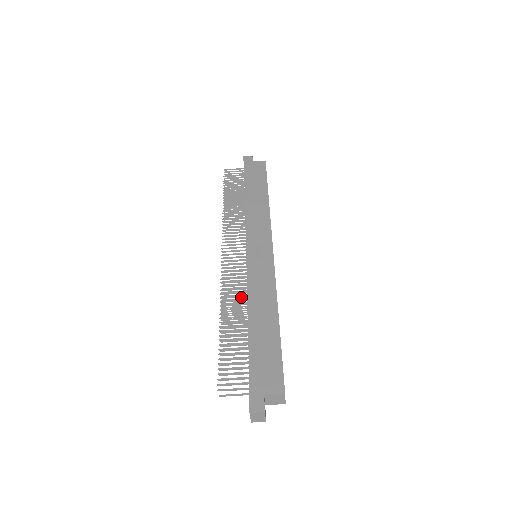
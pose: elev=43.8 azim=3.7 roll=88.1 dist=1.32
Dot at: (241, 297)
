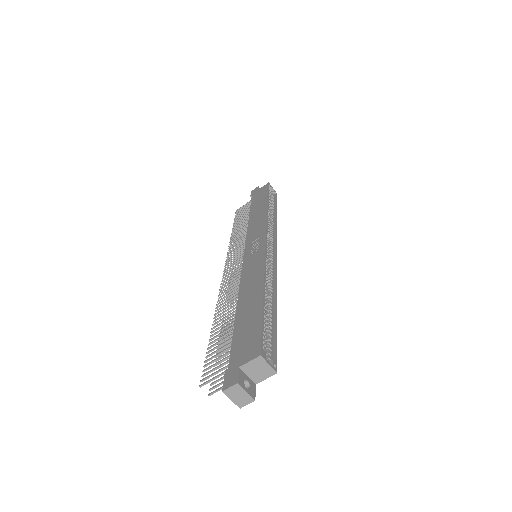
Dot at: occluded
